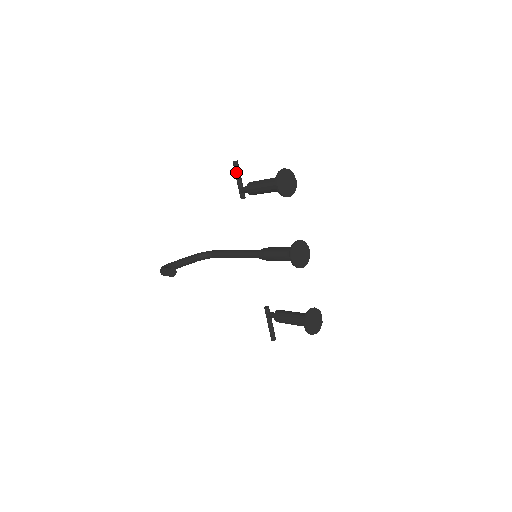
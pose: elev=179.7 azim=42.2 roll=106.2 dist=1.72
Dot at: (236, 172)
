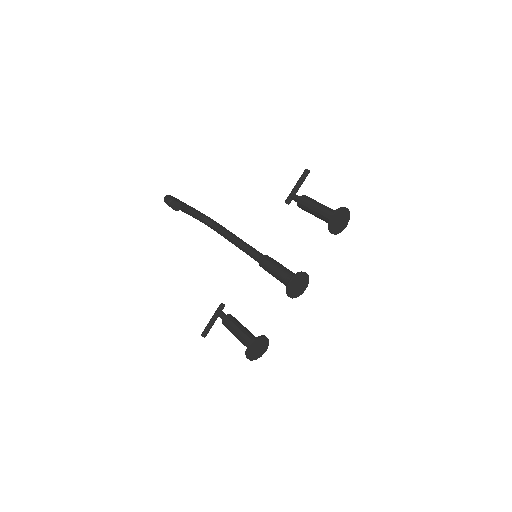
Dot at: (301, 178)
